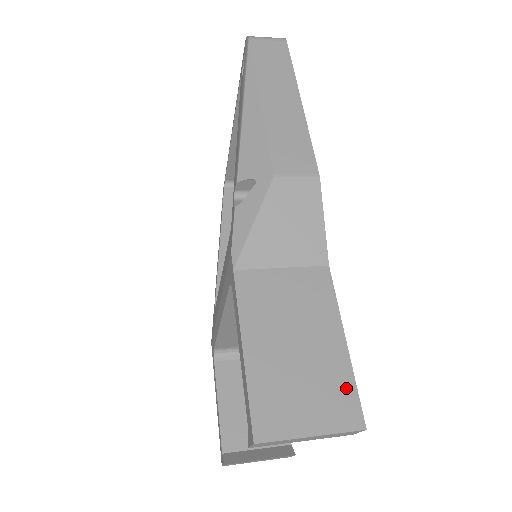
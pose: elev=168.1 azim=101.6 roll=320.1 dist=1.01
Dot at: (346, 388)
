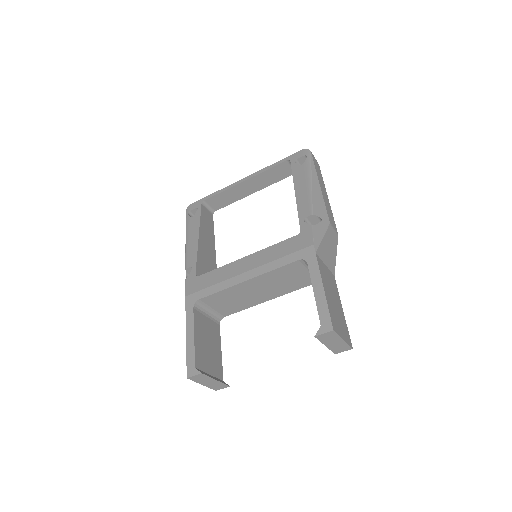
Dot at: (347, 329)
